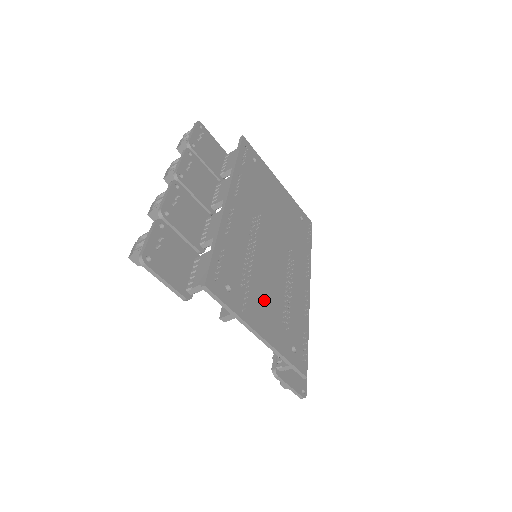
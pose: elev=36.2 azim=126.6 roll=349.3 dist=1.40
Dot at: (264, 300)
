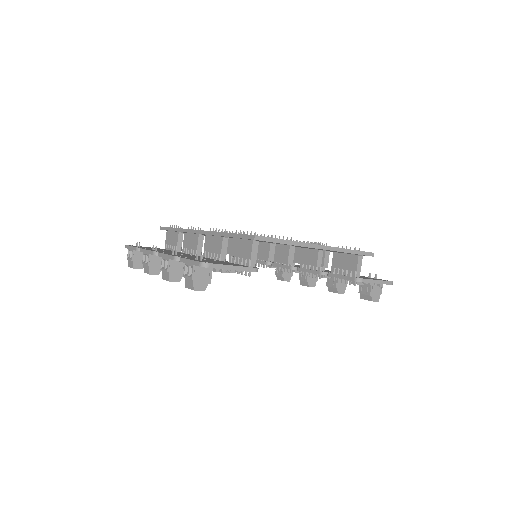
Dot at: occluded
